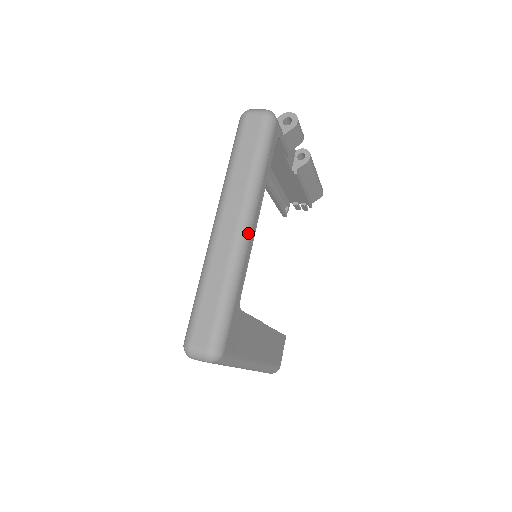
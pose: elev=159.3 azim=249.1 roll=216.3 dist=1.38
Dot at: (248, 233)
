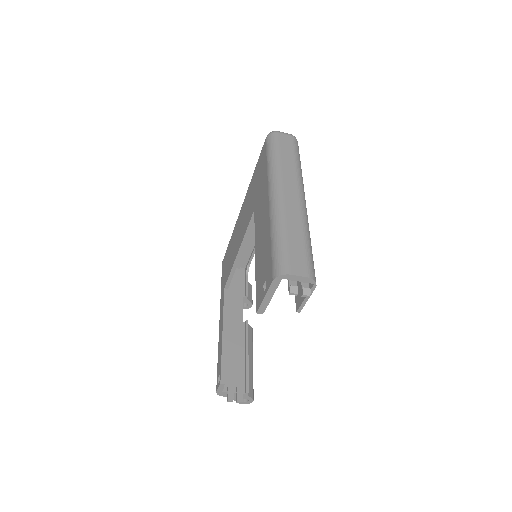
Dot at: occluded
